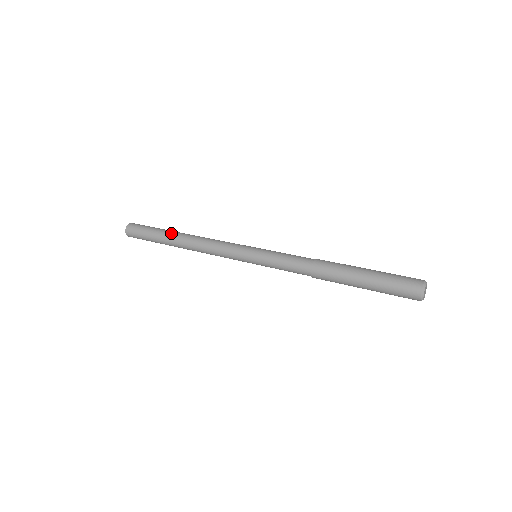
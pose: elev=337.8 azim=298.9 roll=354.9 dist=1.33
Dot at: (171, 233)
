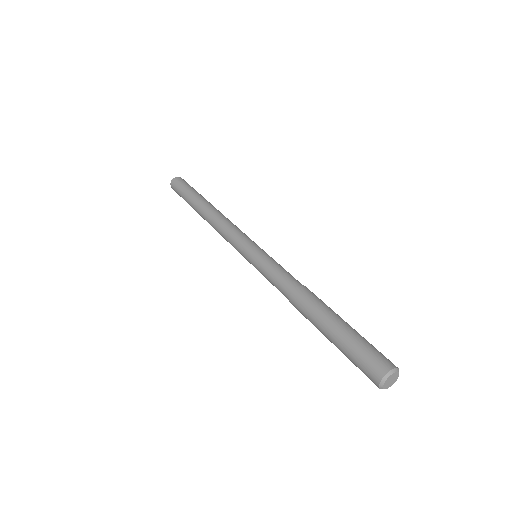
Dot at: (195, 206)
